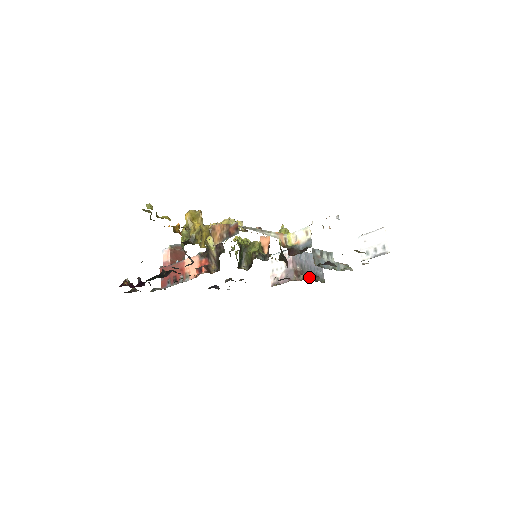
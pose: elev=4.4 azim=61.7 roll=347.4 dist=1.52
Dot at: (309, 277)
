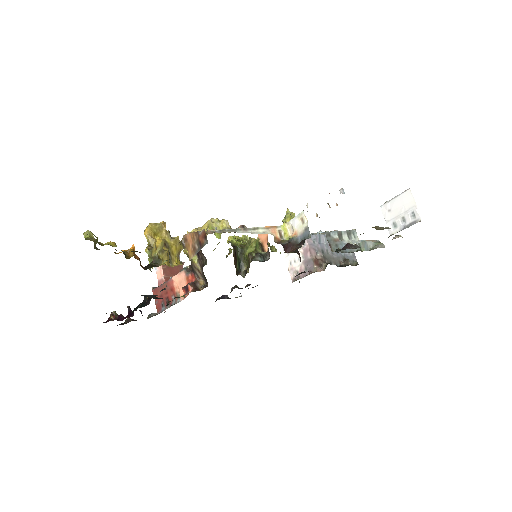
Dot at: (335, 263)
